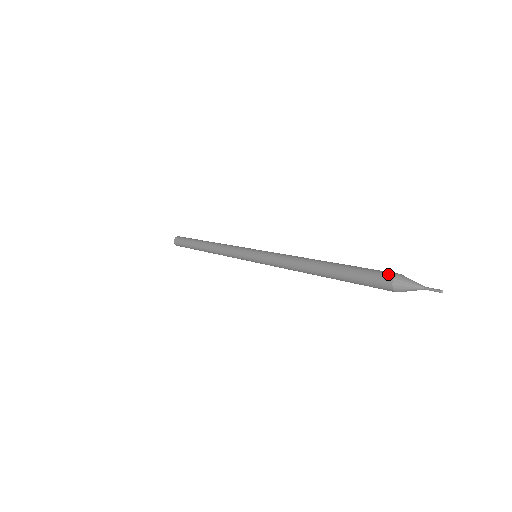
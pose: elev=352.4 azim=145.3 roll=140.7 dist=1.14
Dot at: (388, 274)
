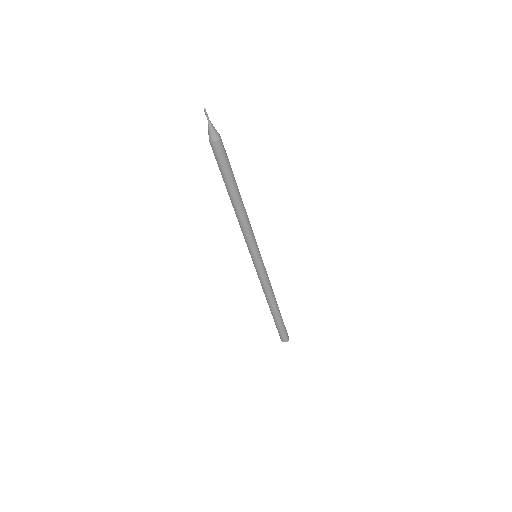
Dot at: occluded
